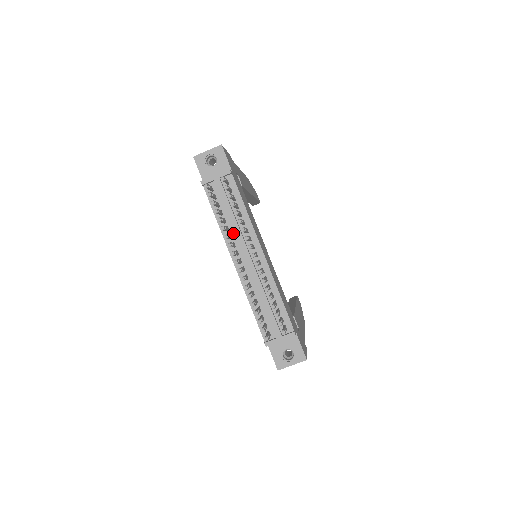
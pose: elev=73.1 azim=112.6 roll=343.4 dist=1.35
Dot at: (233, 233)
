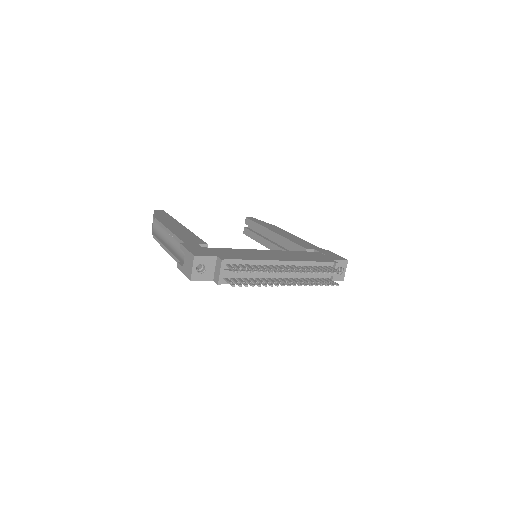
Dot at: (261, 276)
